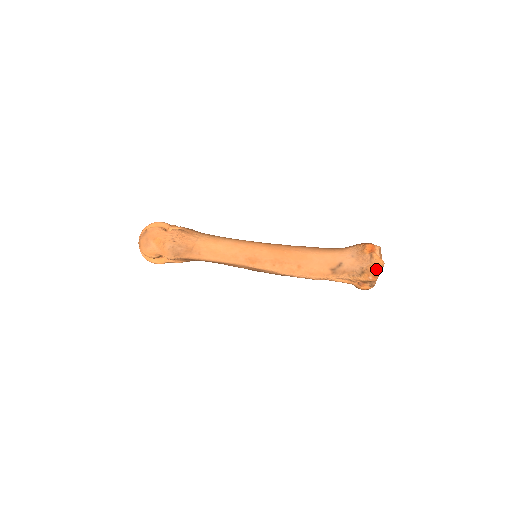
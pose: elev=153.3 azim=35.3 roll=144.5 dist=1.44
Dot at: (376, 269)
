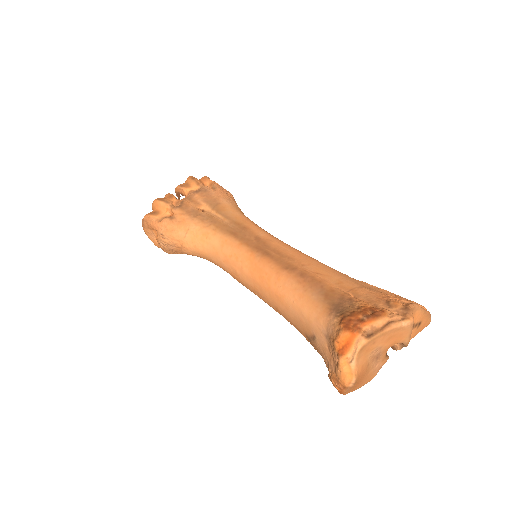
Dot at: (339, 386)
